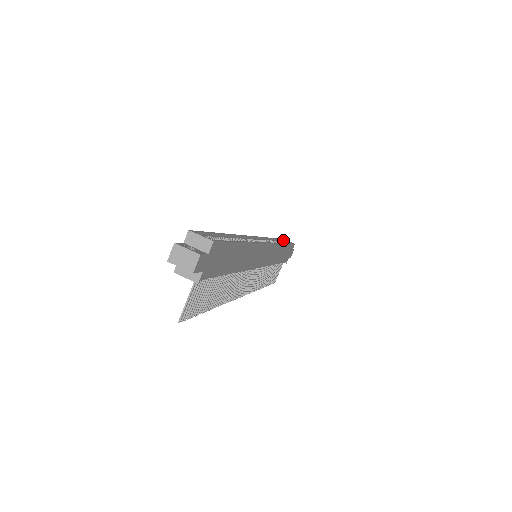
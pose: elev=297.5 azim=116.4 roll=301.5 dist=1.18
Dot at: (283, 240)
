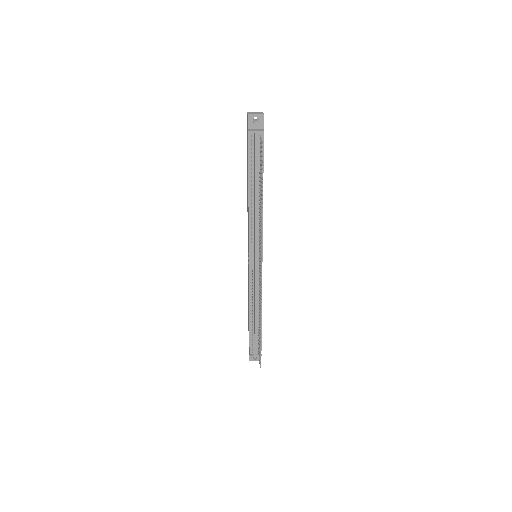
Dot at: occluded
